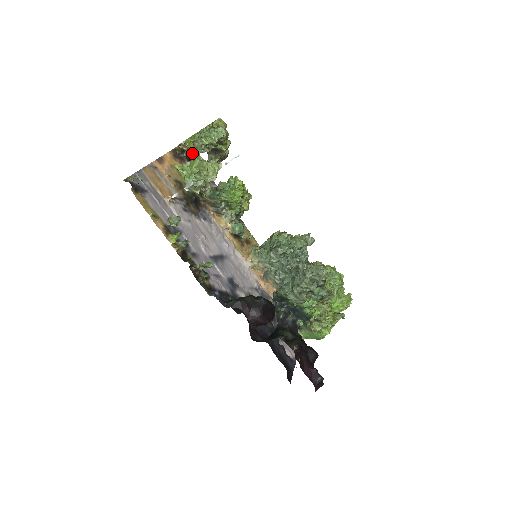
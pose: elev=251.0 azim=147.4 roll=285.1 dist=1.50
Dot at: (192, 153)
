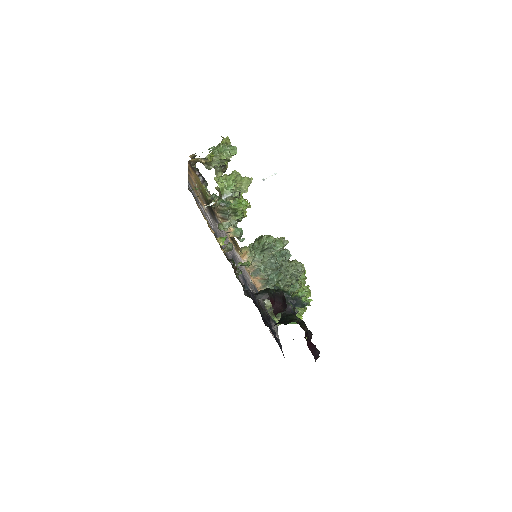
Dot at: (208, 166)
